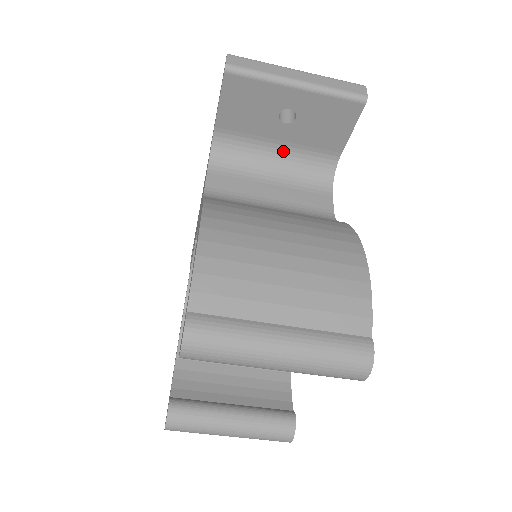
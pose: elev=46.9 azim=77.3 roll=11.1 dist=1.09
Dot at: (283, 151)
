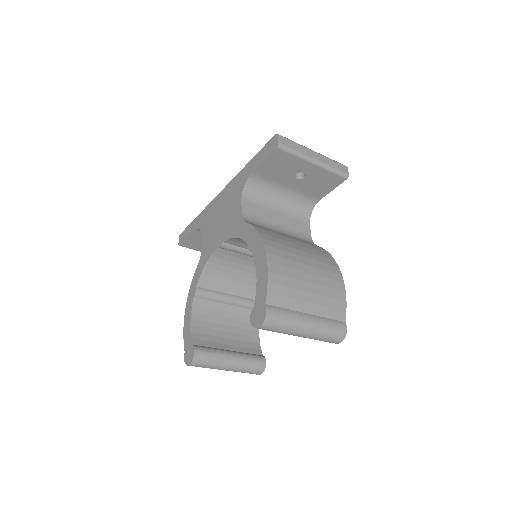
Dot at: (287, 192)
